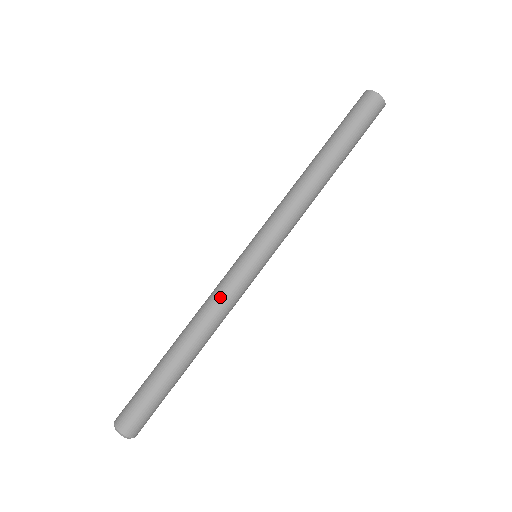
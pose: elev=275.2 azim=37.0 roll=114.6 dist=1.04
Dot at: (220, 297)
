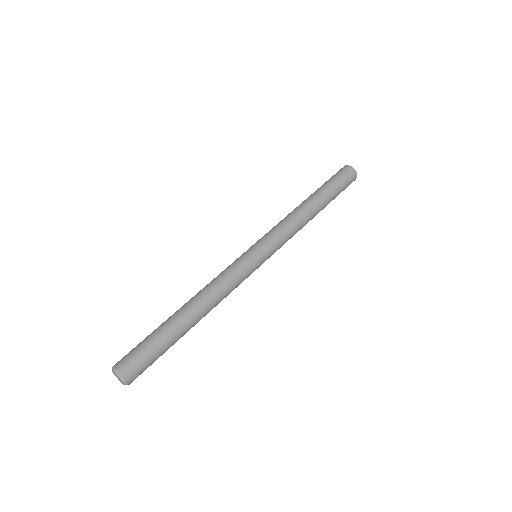
Dot at: (220, 274)
